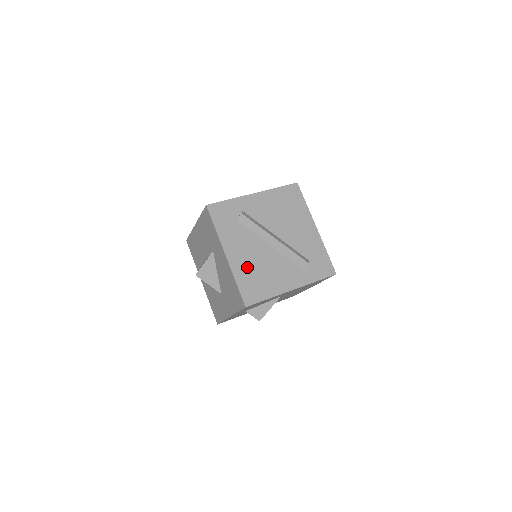
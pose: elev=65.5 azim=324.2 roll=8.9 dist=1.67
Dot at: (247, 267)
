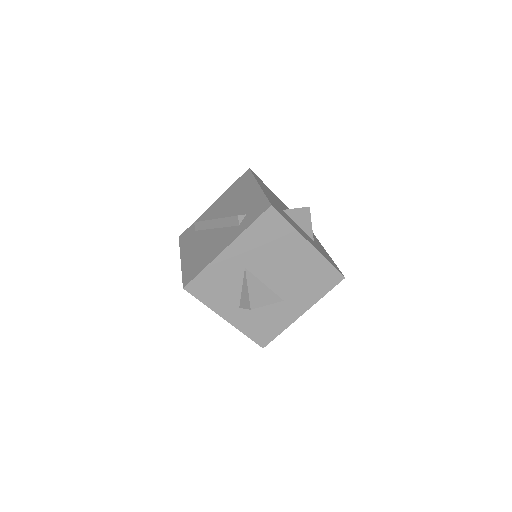
Dot at: (193, 257)
